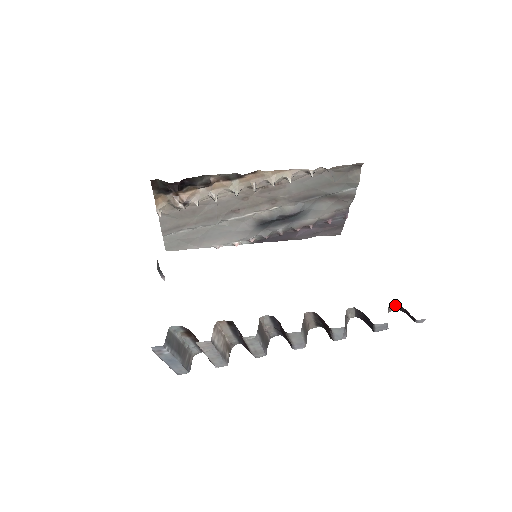
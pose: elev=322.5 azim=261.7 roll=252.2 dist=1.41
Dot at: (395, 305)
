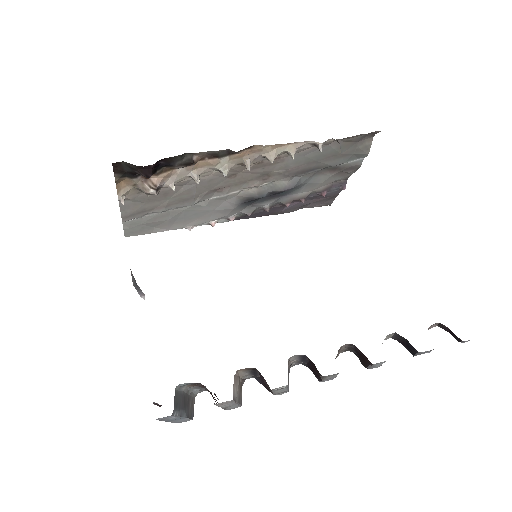
Dot at: (437, 323)
